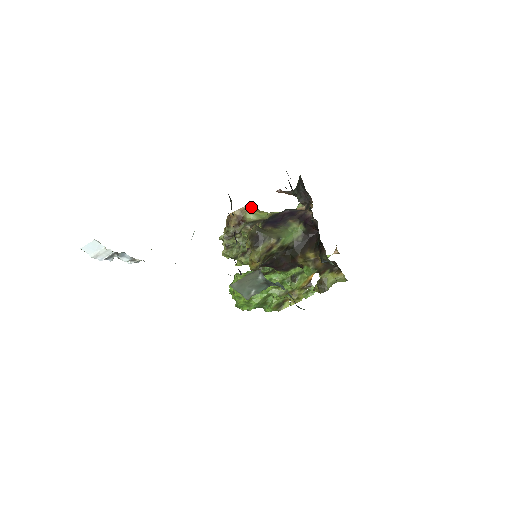
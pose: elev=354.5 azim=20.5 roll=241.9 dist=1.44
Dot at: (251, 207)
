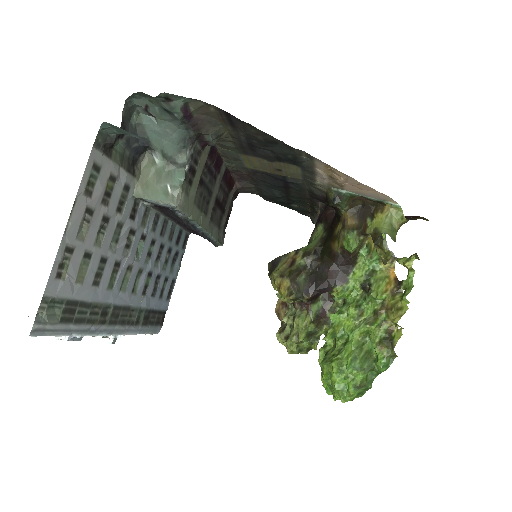
Dot at: occluded
